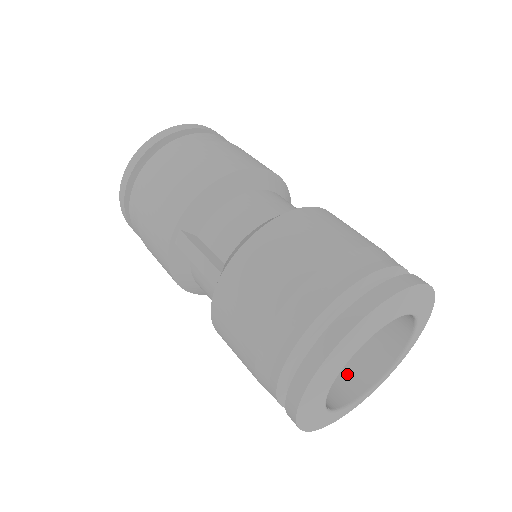
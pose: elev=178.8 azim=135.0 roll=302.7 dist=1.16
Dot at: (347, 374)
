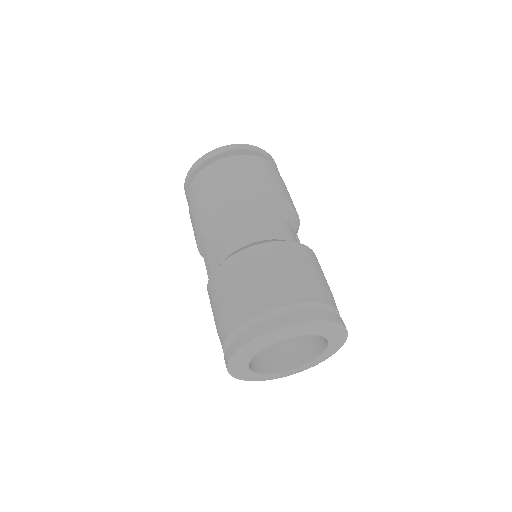
Dot at: (292, 352)
